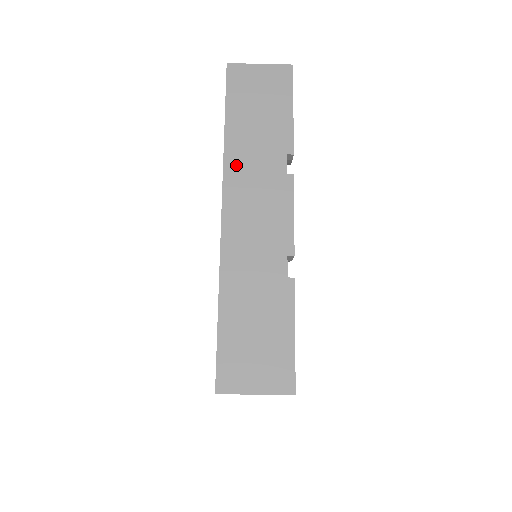
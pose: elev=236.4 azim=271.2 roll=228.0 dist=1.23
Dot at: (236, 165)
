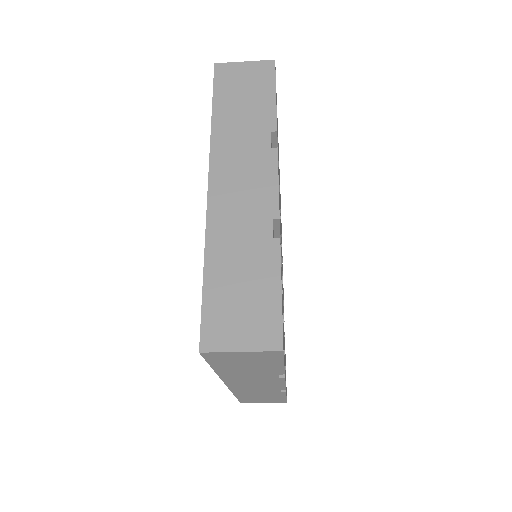
Dot at: (231, 378)
